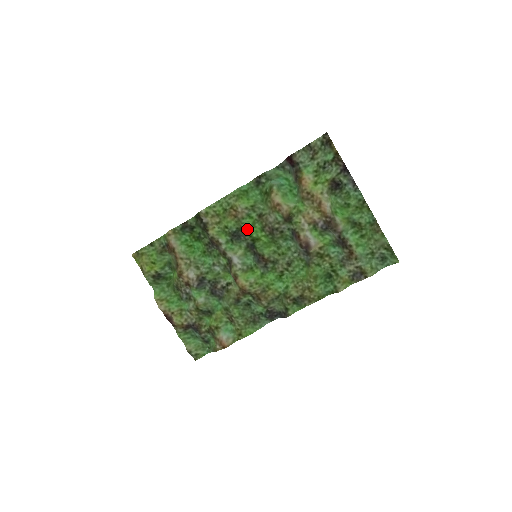
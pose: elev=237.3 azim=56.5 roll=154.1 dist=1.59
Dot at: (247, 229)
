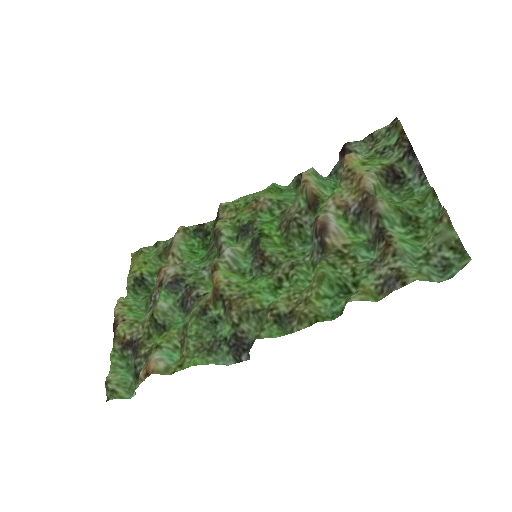
Dot at: (261, 223)
